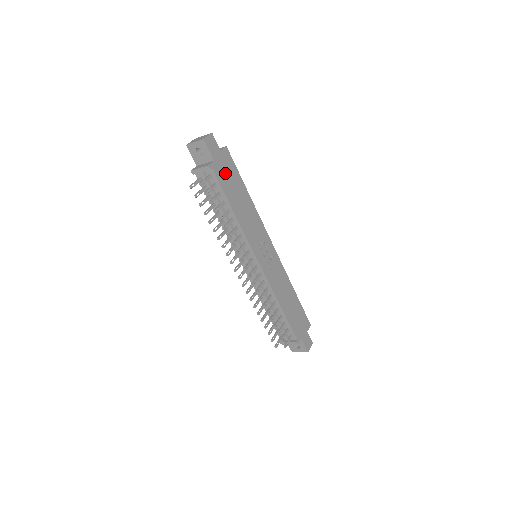
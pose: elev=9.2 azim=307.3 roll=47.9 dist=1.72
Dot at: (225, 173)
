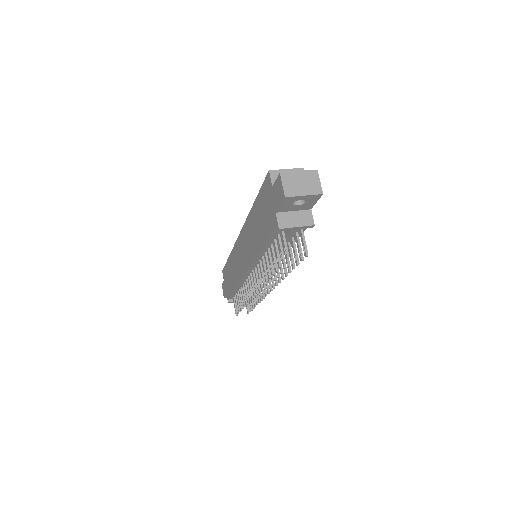
Dot at: occluded
